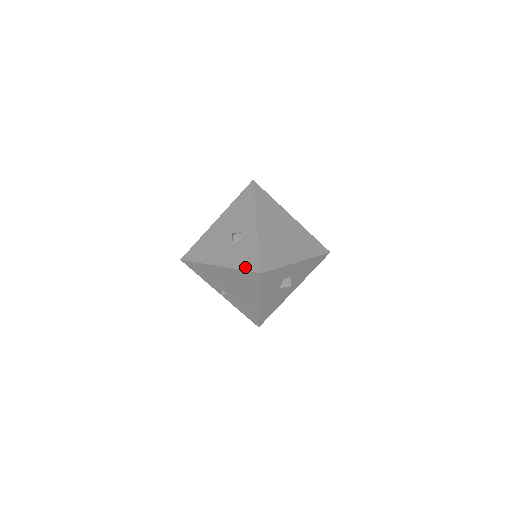
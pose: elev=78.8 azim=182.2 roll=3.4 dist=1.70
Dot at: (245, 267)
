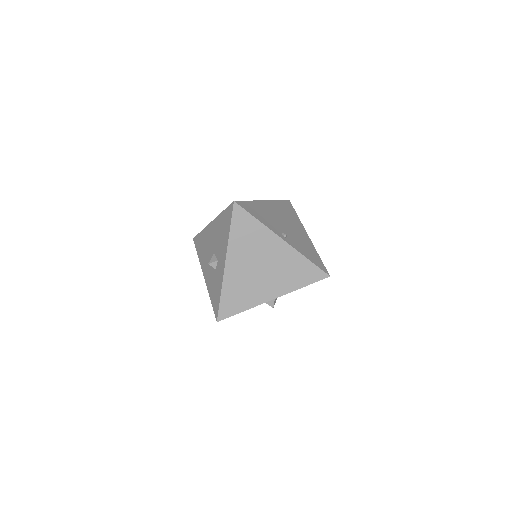
Dot at: (212, 302)
